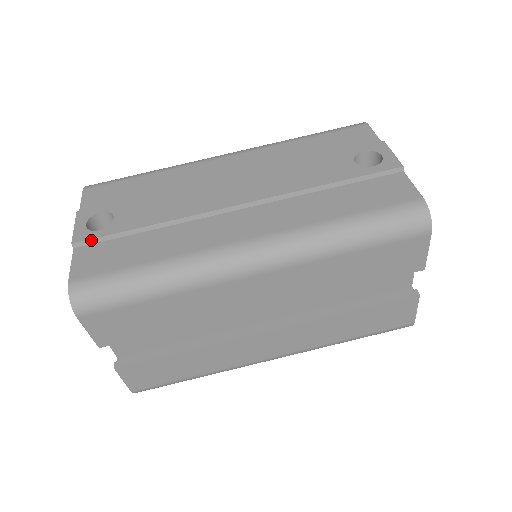
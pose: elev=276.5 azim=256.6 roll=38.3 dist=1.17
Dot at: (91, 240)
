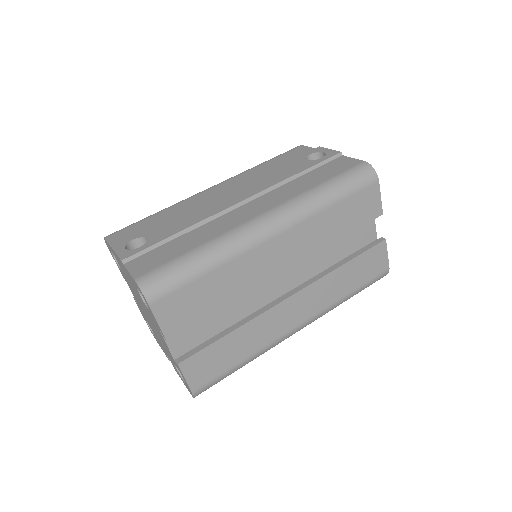
Dot at: (137, 254)
